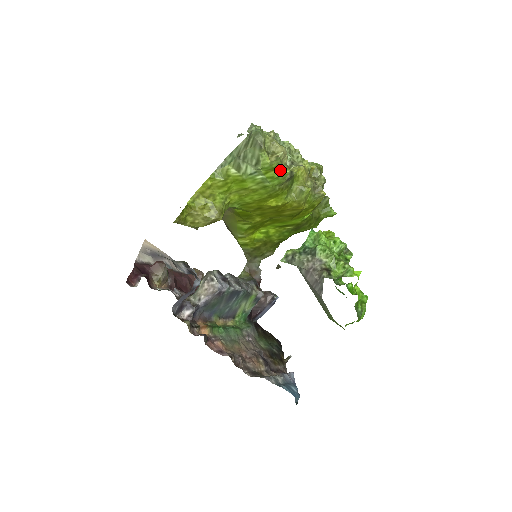
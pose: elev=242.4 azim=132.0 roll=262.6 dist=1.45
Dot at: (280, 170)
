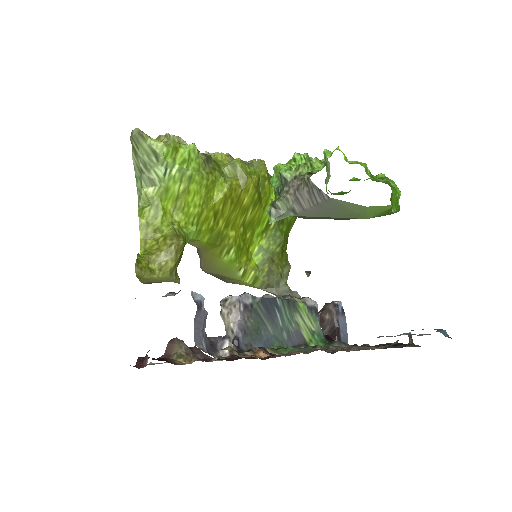
Dot at: (183, 148)
